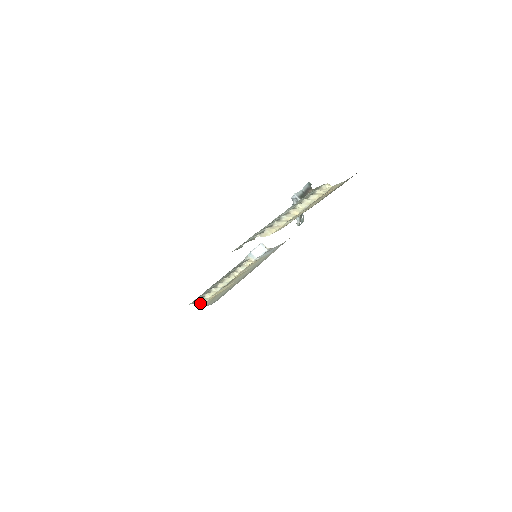
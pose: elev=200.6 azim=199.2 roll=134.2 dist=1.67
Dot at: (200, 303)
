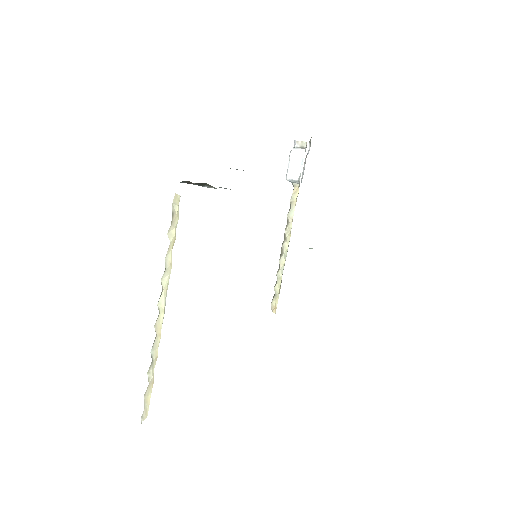
Dot at: (274, 307)
